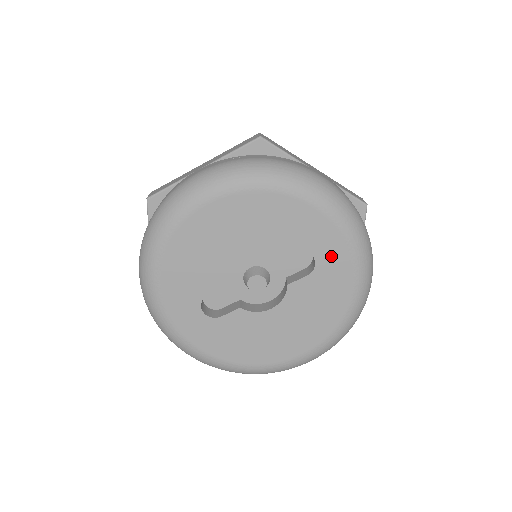
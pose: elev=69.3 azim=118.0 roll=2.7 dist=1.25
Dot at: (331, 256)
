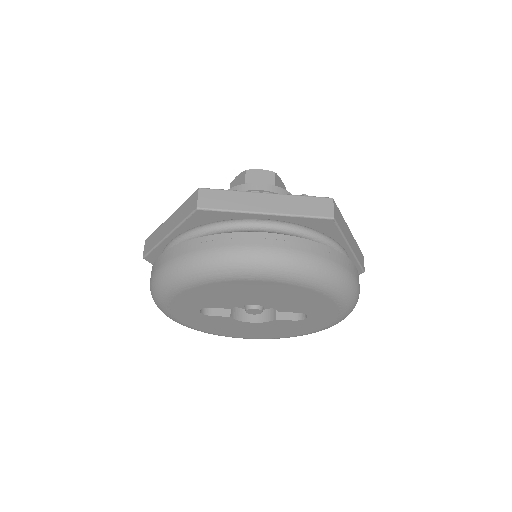
Dot at: (319, 320)
